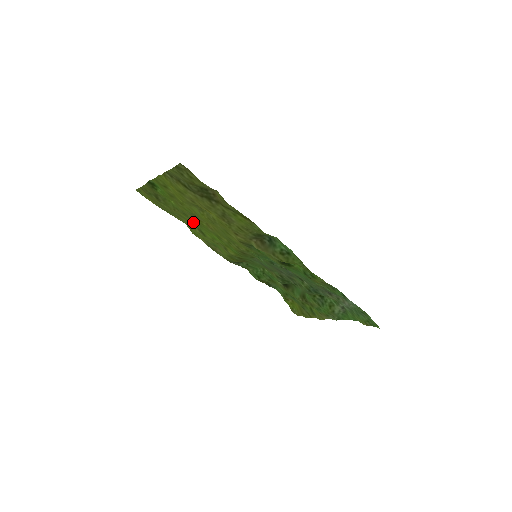
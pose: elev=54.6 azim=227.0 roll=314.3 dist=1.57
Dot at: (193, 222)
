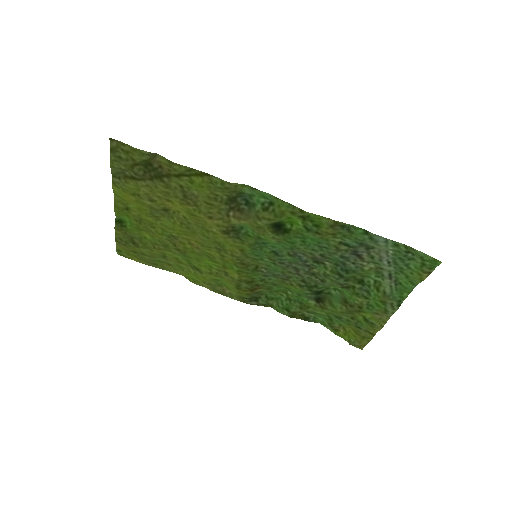
Dot at: (180, 256)
